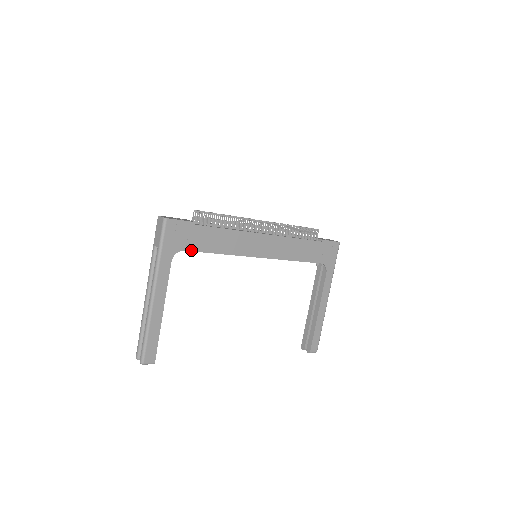
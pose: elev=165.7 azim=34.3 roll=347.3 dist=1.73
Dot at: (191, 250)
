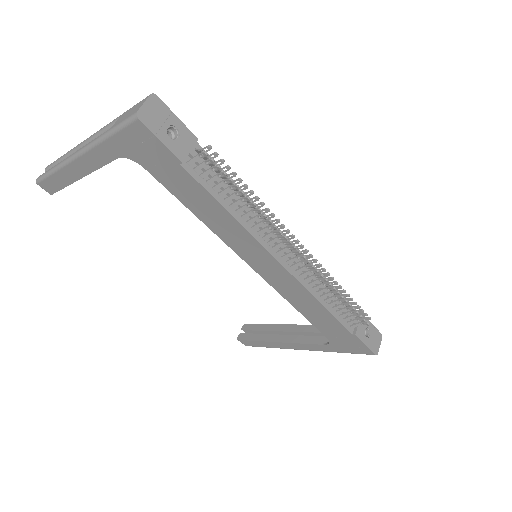
Dot at: (155, 176)
